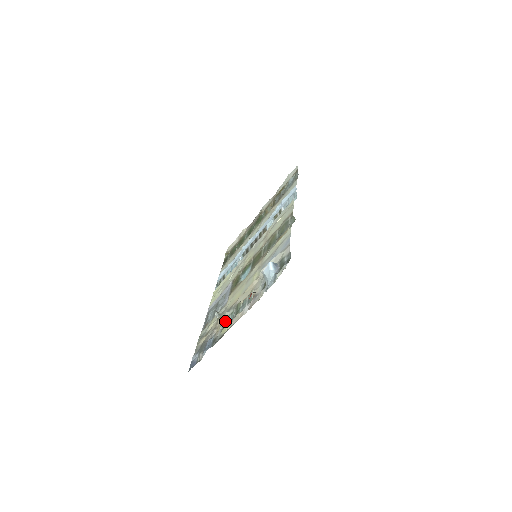
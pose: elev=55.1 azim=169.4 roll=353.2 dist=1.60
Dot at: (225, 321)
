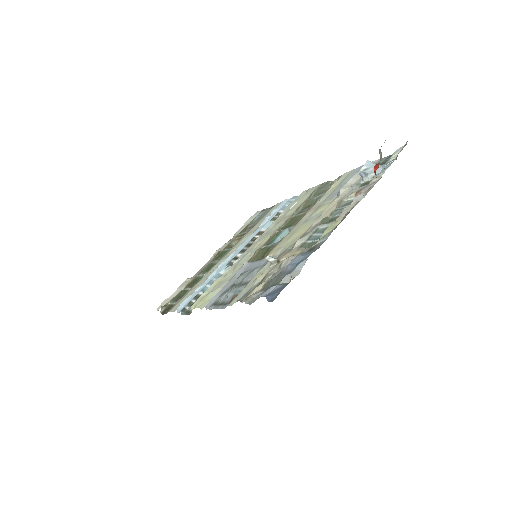
Dot at: (306, 242)
